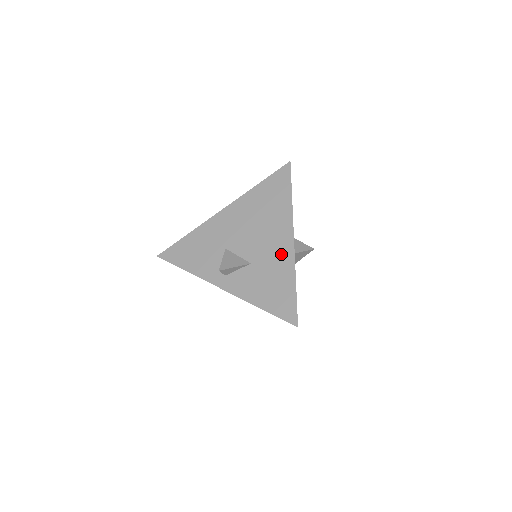
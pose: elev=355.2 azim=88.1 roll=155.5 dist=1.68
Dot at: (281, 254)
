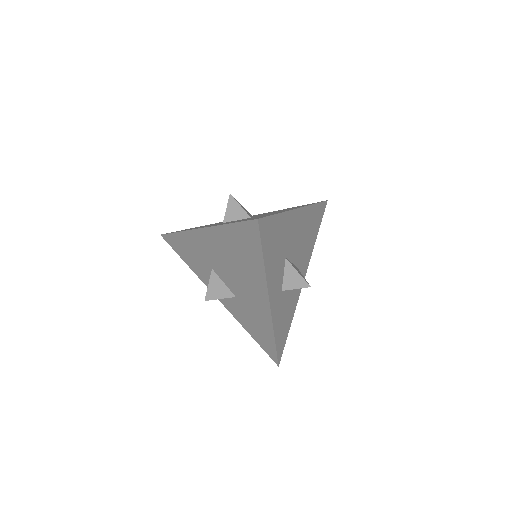
Dot at: (260, 309)
